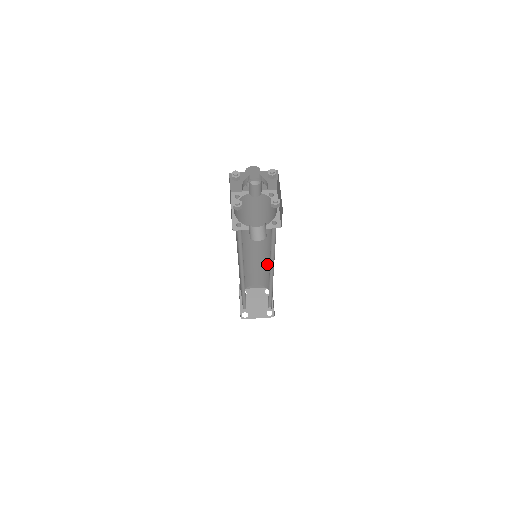
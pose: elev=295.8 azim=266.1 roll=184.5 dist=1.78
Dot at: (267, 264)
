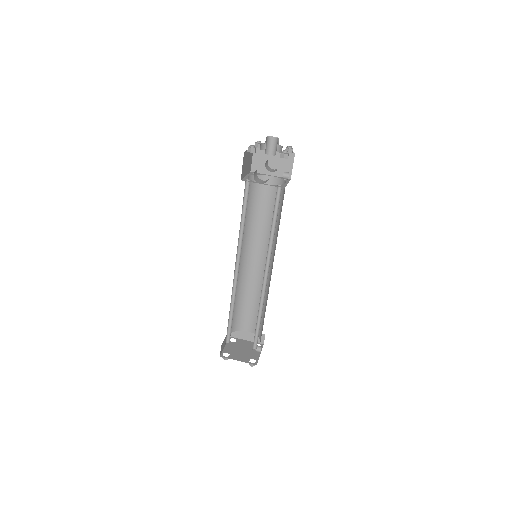
Dot at: occluded
